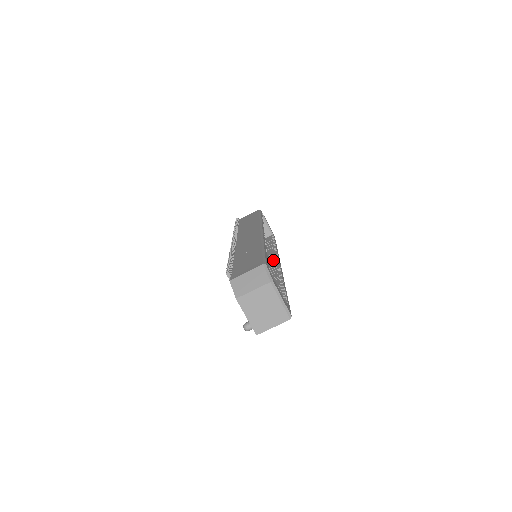
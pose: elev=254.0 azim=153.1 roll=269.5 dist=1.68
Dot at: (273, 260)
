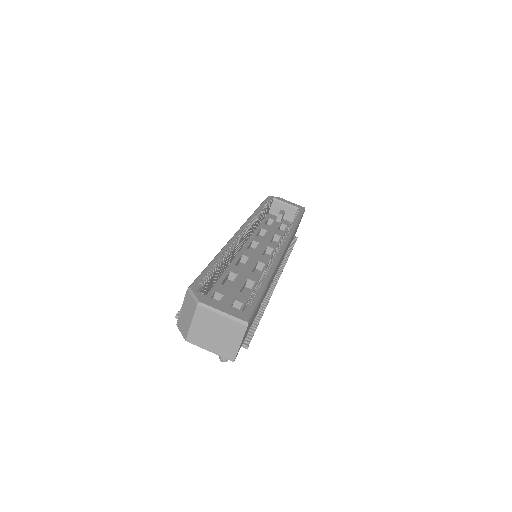
Dot at: occluded
